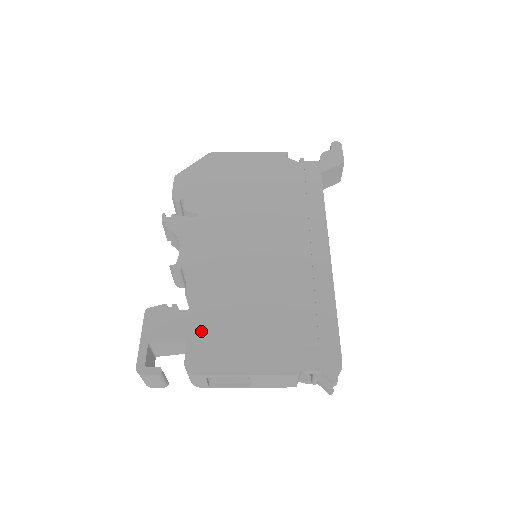
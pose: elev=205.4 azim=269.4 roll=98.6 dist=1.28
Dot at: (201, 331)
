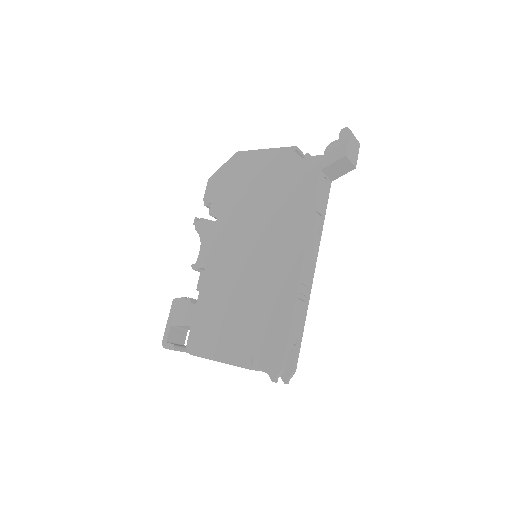
Dot at: (200, 322)
